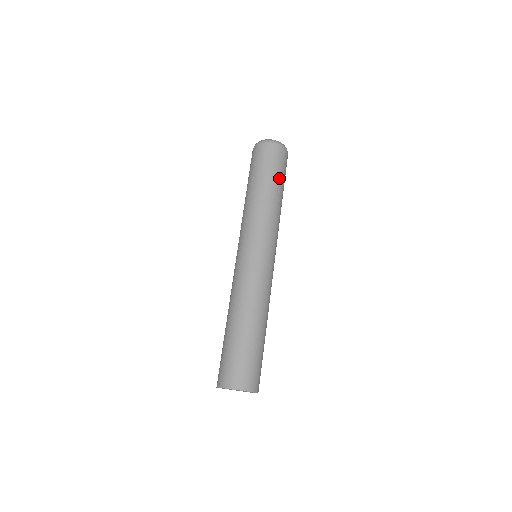
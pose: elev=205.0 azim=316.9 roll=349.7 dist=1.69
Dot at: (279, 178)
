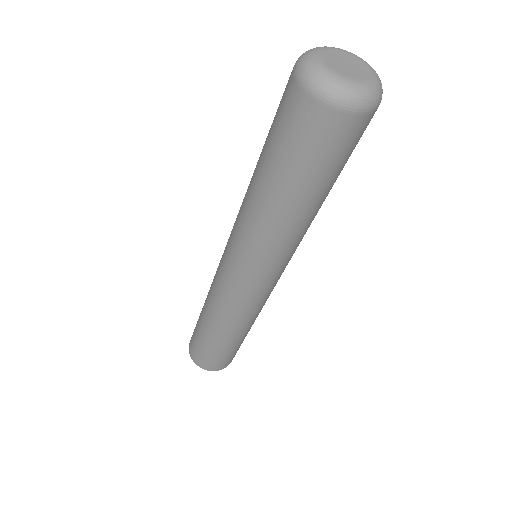
Dot at: (311, 180)
